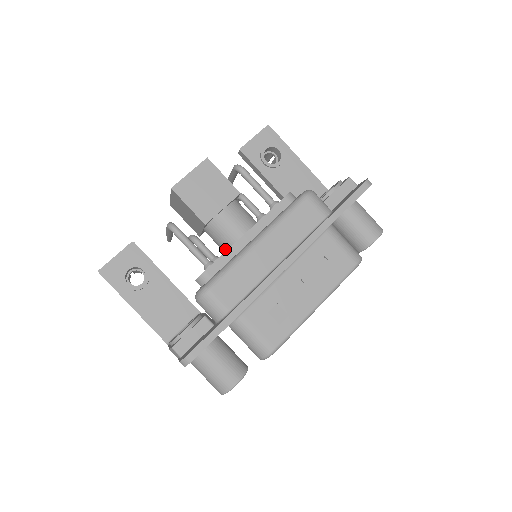
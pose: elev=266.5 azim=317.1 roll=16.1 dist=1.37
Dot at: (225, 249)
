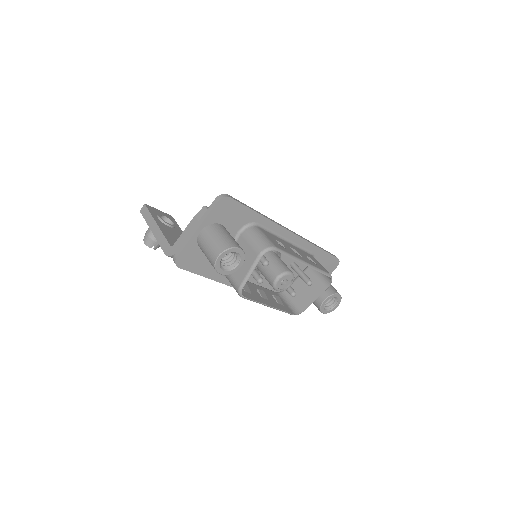
Dot at: occluded
